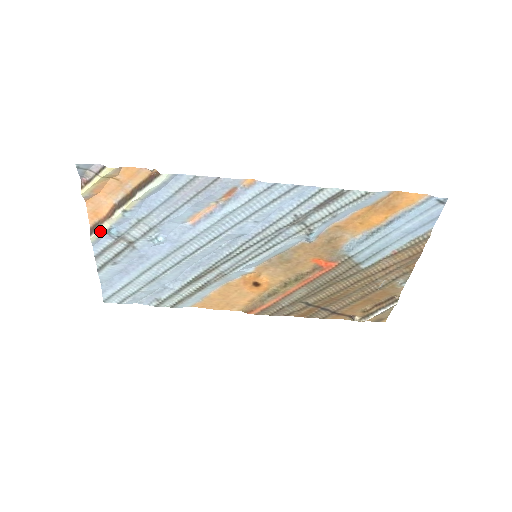
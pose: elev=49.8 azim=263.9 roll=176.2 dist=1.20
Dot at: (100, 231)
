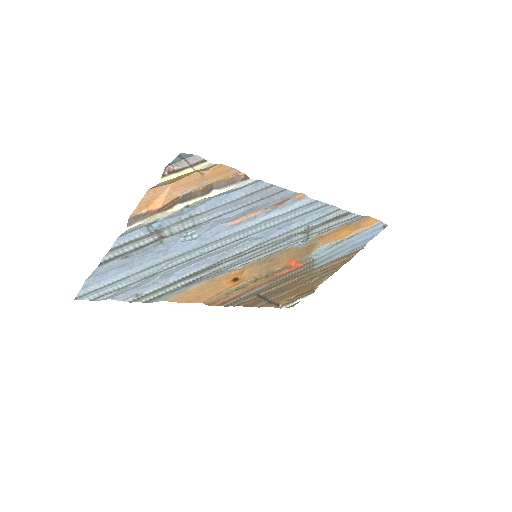
Dot at: (143, 223)
